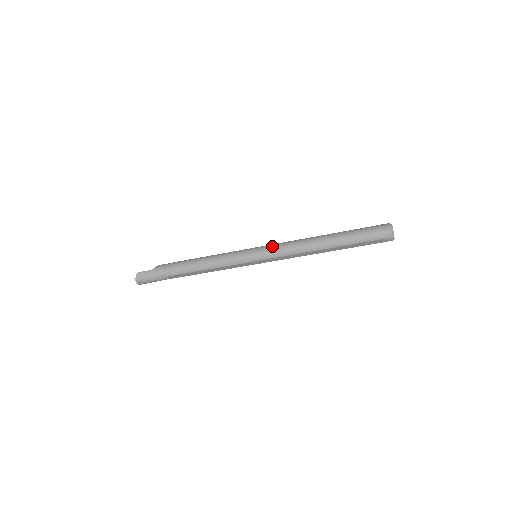
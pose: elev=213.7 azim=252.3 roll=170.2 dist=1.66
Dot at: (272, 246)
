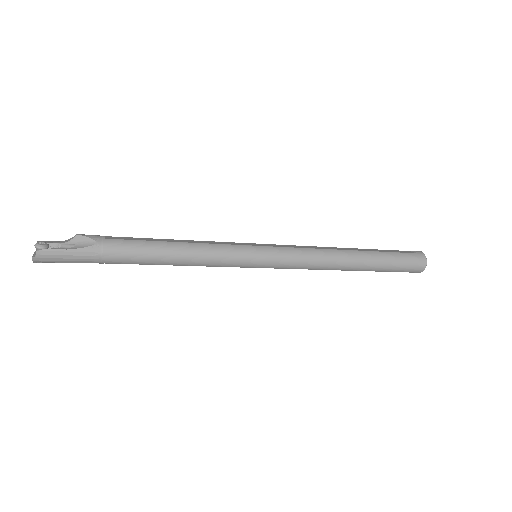
Dot at: (288, 254)
